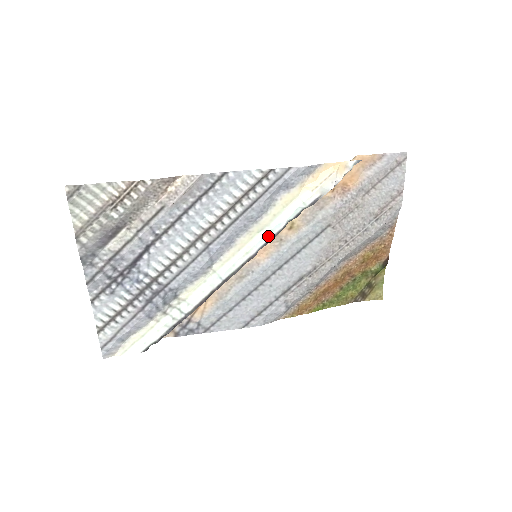
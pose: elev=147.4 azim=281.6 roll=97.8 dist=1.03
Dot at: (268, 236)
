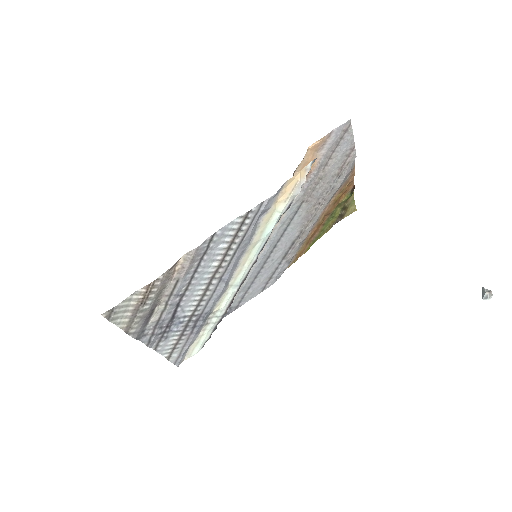
Dot at: (262, 245)
